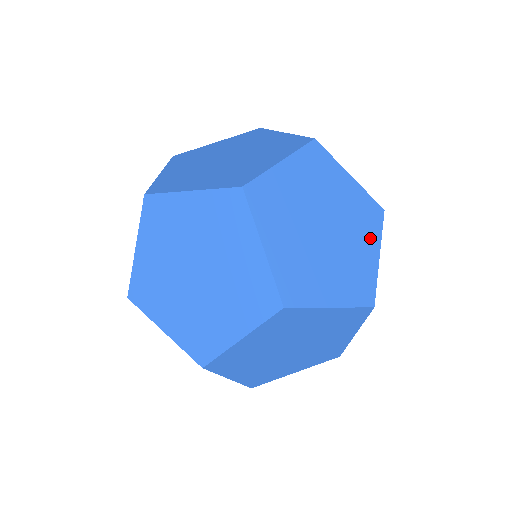
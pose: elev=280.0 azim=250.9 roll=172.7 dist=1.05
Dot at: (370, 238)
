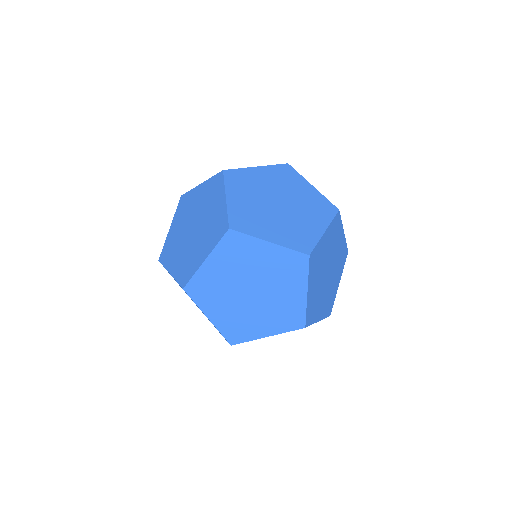
Dot at: (339, 235)
